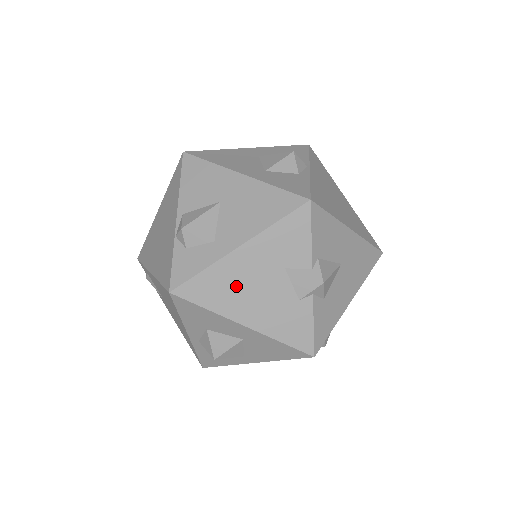
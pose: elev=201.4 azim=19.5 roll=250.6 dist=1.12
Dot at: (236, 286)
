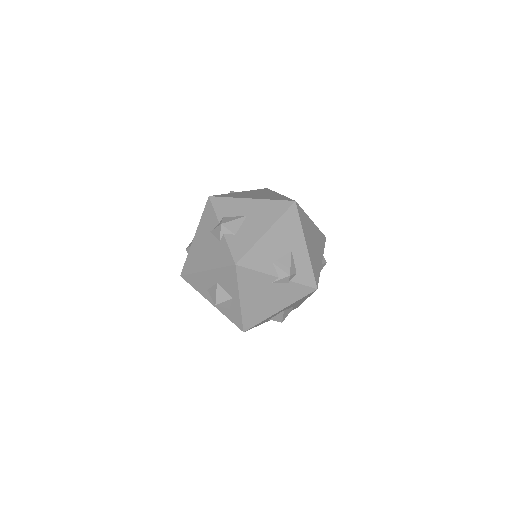
Dot at: (198, 254)
